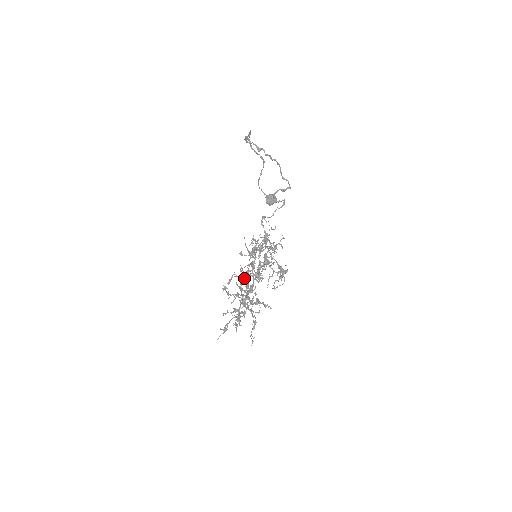
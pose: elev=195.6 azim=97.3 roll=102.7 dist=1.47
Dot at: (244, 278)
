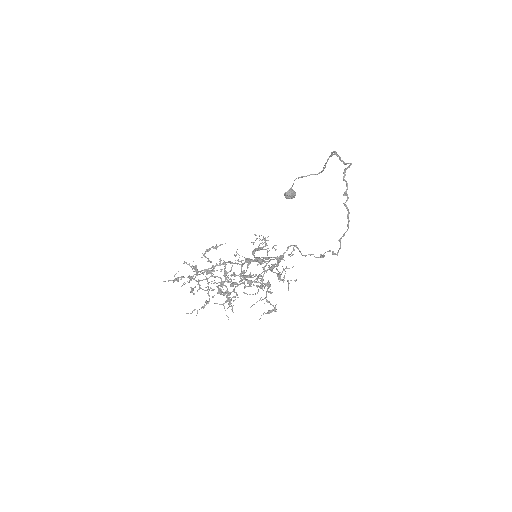
Dot at: occluded
